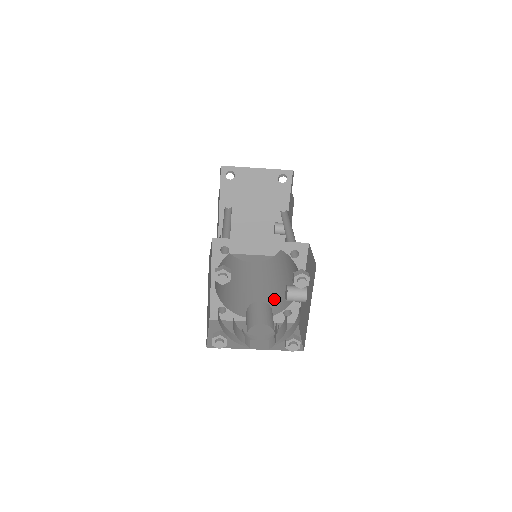
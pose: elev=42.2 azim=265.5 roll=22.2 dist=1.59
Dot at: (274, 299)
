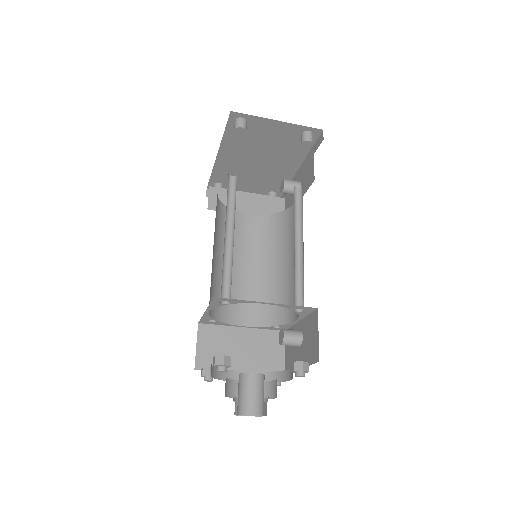
Dot at: (266, 299)
